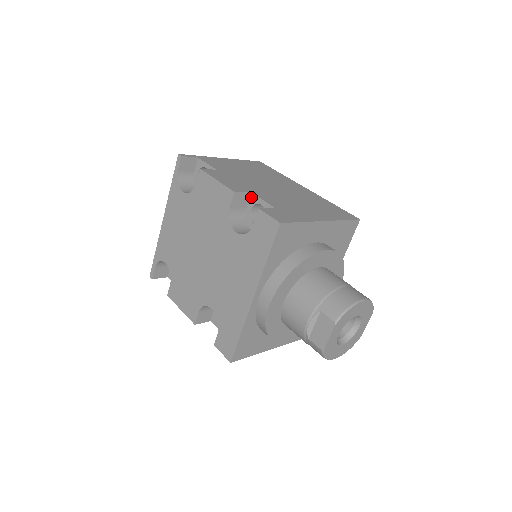
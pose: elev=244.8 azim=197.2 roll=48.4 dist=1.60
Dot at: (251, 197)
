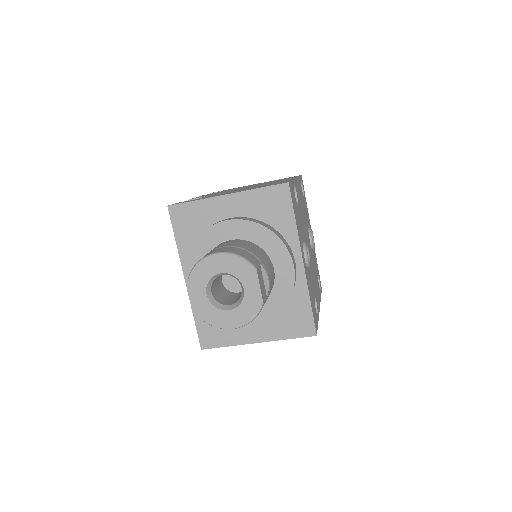
Dot at: occluded
